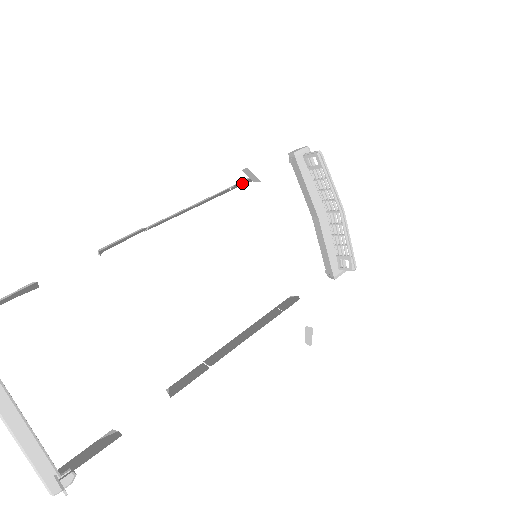
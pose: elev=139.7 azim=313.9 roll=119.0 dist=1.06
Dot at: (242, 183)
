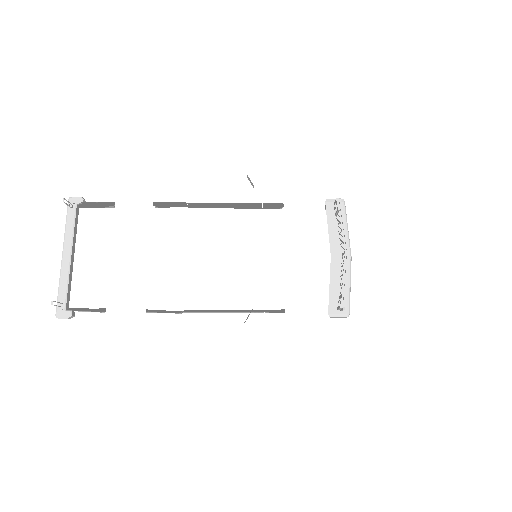
Dot at: (274, 208)
